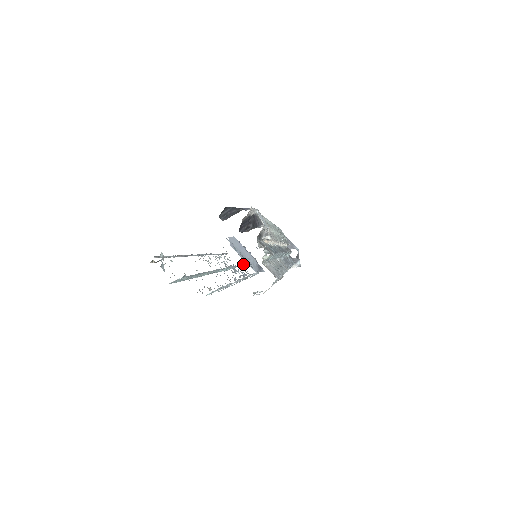
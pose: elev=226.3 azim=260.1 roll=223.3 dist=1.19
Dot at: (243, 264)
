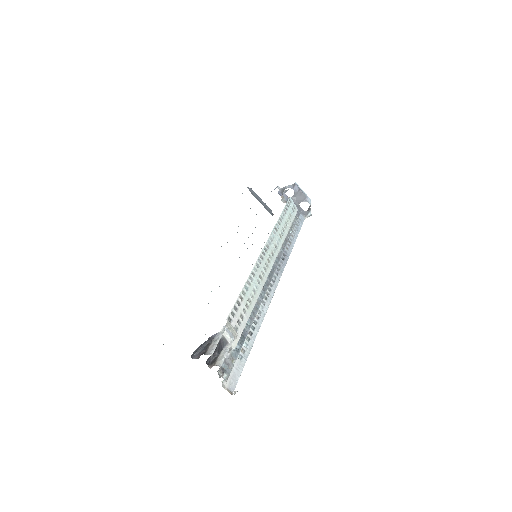
Dot at: occluded
